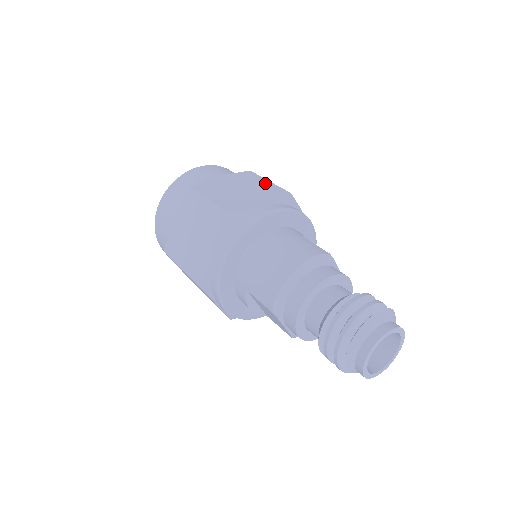
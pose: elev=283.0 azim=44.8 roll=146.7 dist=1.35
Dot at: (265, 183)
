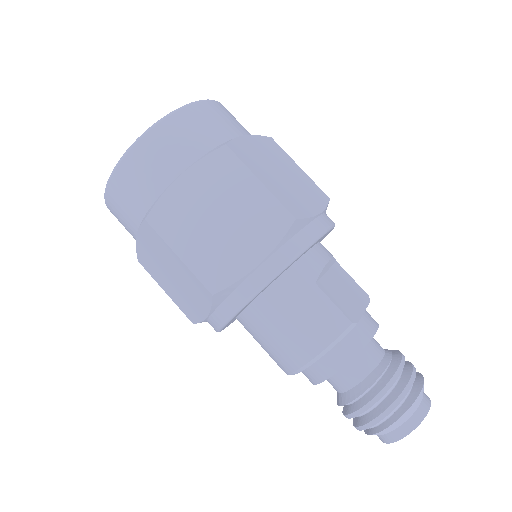
Dot at: (254, 190)
